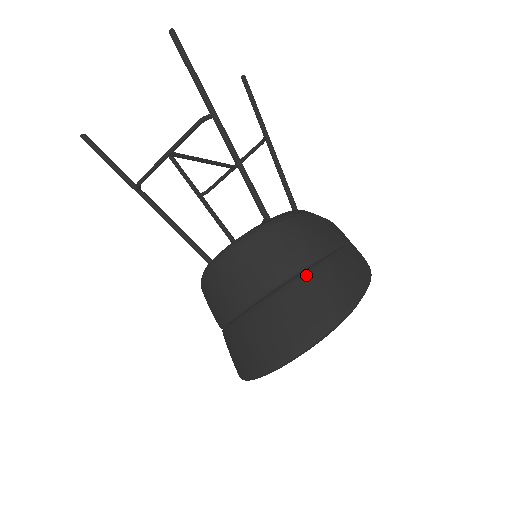
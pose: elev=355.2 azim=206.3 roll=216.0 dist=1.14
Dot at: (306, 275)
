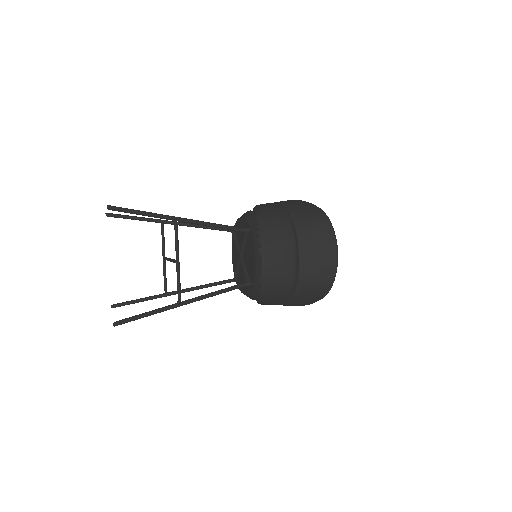
Dot at: (296, 221)
